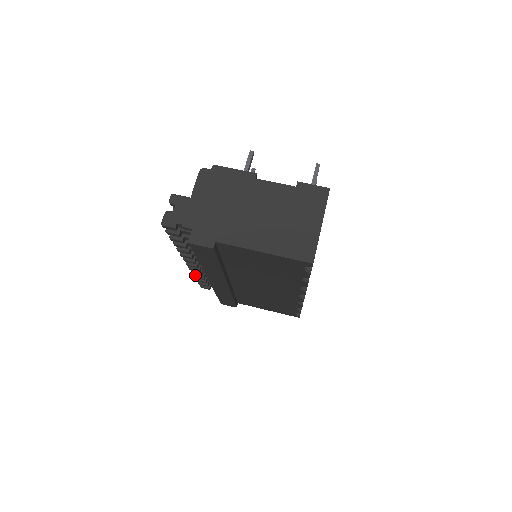
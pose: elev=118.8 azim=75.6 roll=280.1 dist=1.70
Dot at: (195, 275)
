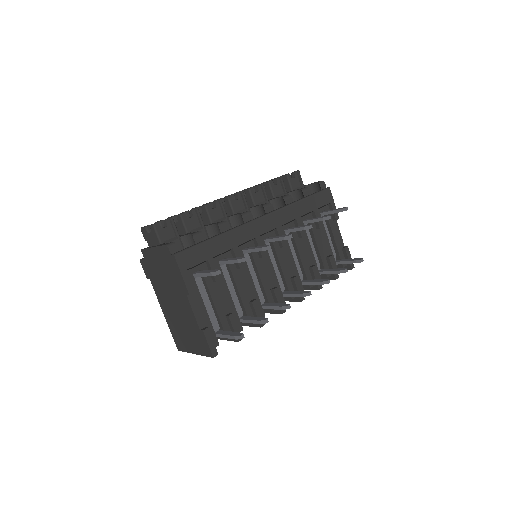
Dot at: occluded
